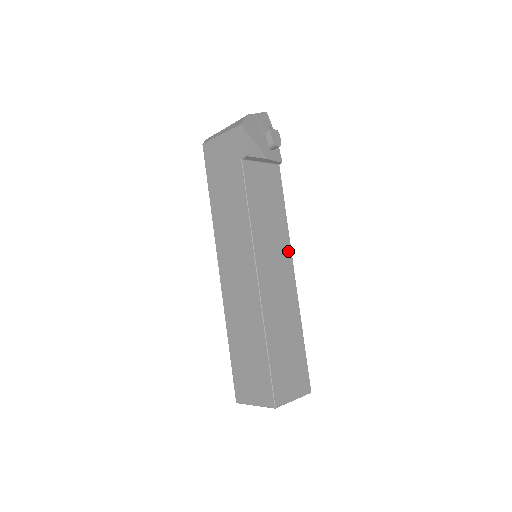
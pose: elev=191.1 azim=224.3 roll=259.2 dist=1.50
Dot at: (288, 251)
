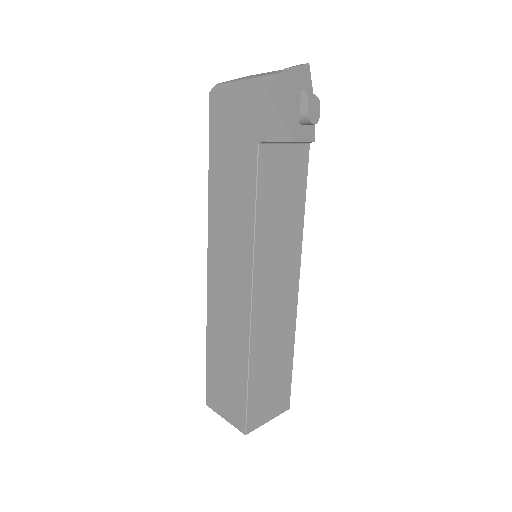
Dot at: (297, 258)
